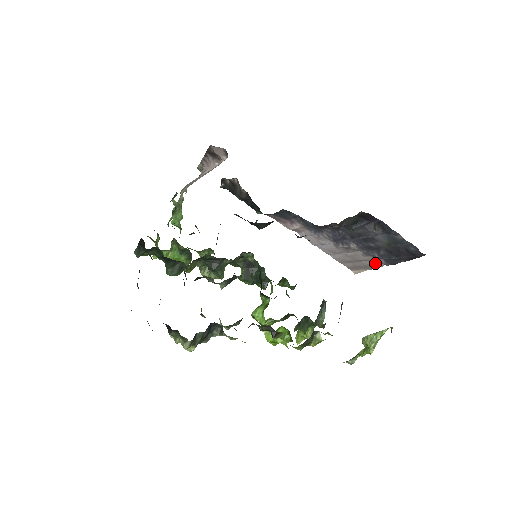
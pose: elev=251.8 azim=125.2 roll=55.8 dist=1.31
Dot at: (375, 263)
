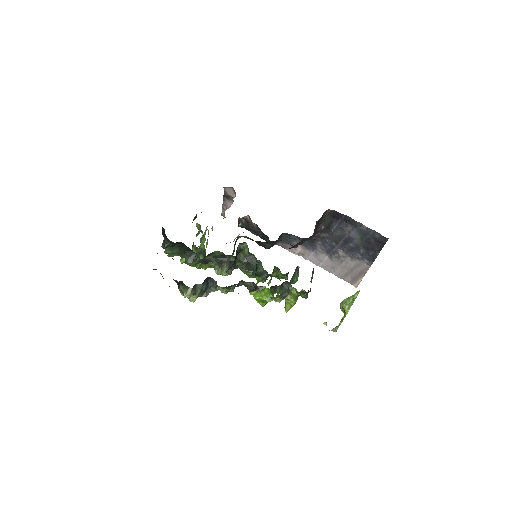
Dot at: (363, 267)
